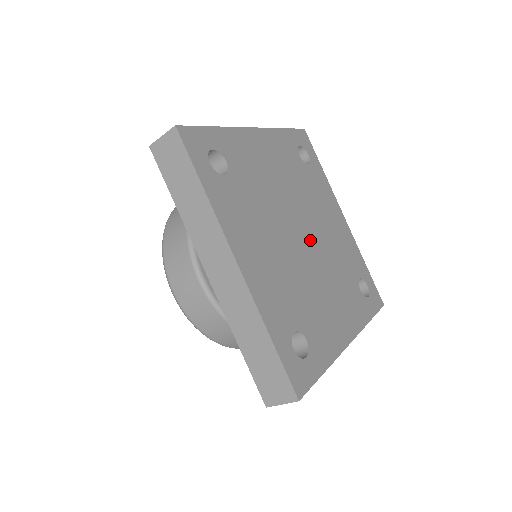
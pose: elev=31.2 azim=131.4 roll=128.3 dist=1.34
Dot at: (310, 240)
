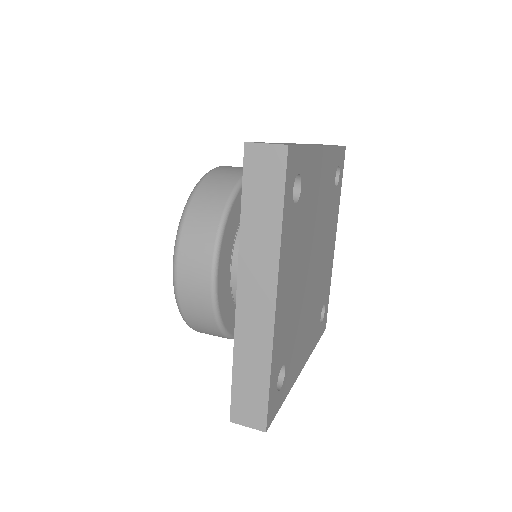
Dot at: (314, 270)
